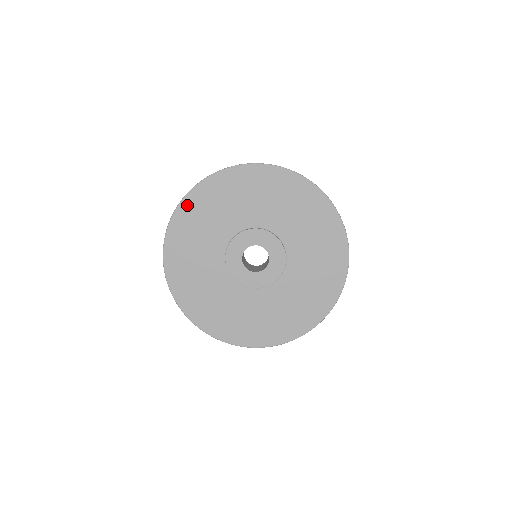
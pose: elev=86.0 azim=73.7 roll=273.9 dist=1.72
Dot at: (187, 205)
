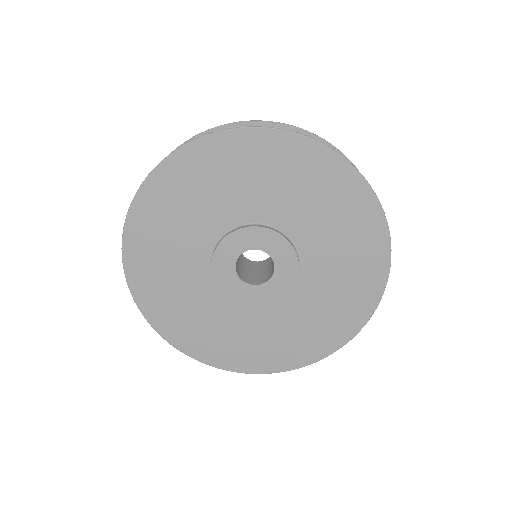
Dot at: (145, 201)
